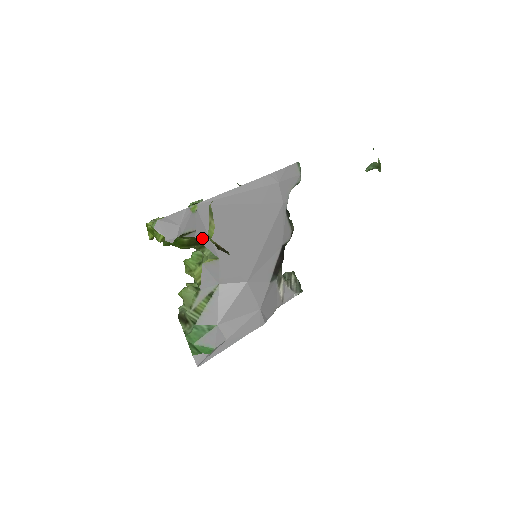
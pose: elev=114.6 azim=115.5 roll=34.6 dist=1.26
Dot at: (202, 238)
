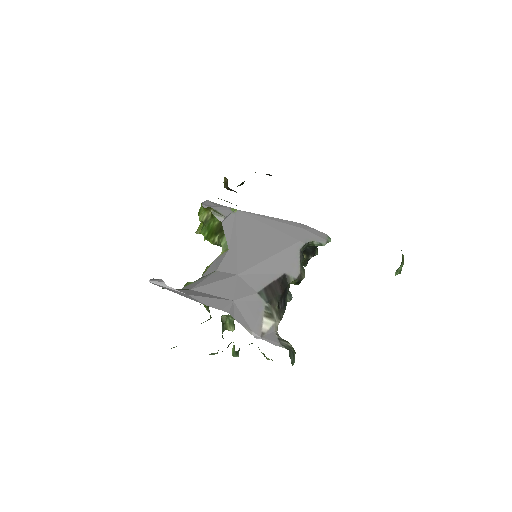
Dot at: (226, 228)
